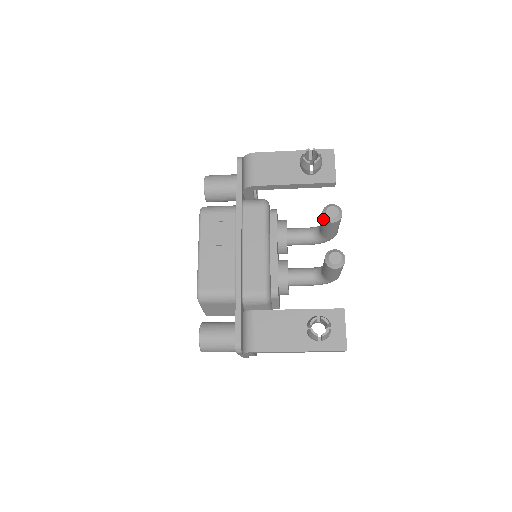
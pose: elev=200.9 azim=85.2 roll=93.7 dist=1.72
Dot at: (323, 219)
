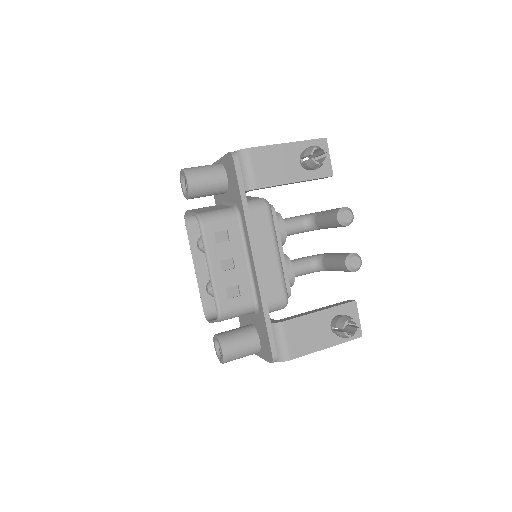
Dot at: (337, 223)
